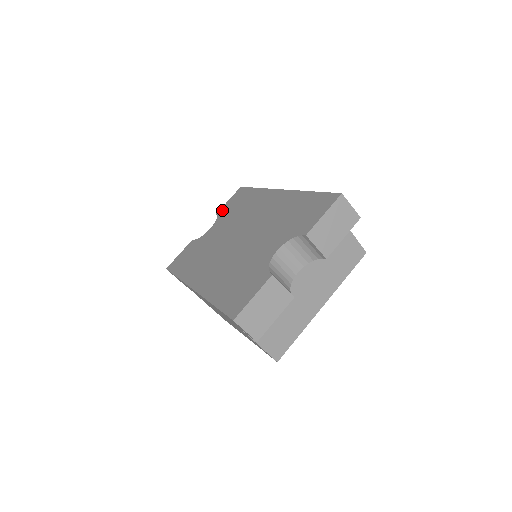
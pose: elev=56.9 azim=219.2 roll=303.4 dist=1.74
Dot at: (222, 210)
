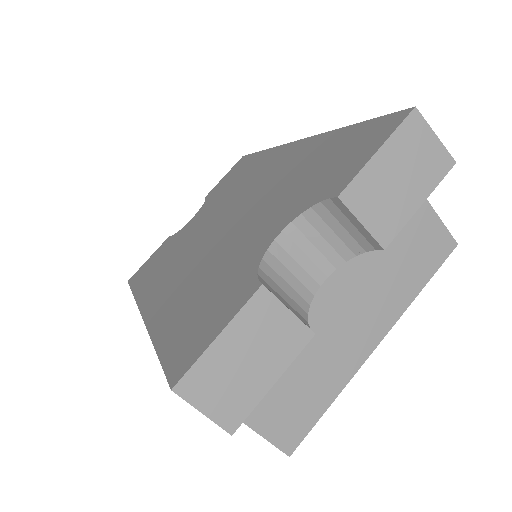
Dot at: (213, 190)
